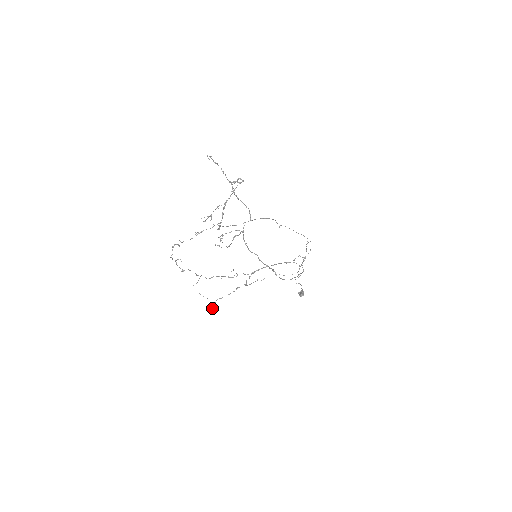
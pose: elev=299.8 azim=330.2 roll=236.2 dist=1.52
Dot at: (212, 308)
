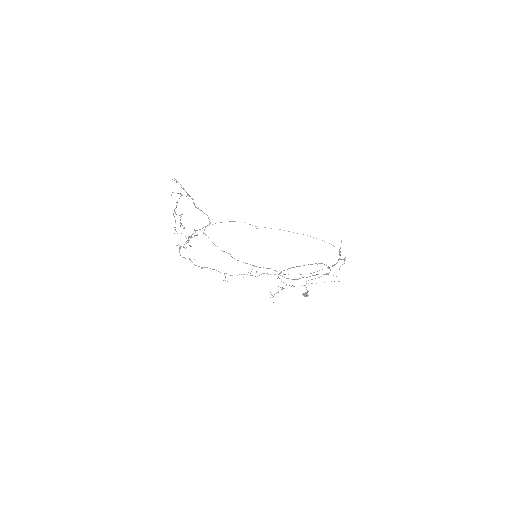
Dot at: occluded
